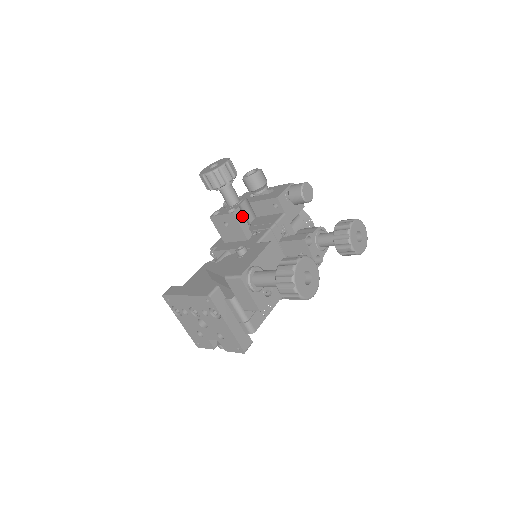
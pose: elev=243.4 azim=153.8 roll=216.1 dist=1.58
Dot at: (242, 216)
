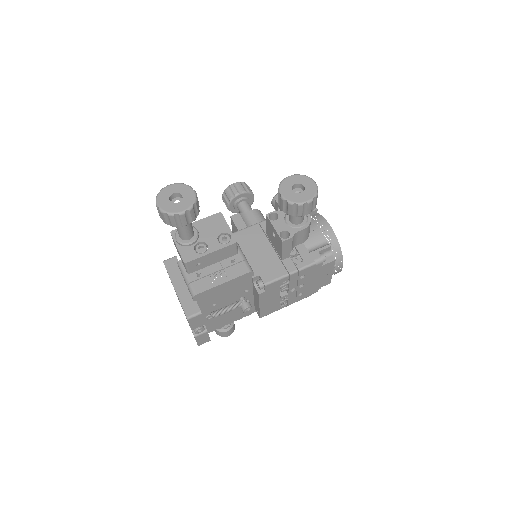
Dot at: (241, 220)
